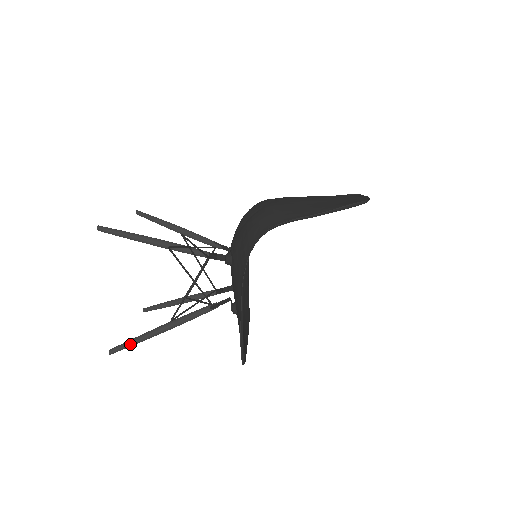
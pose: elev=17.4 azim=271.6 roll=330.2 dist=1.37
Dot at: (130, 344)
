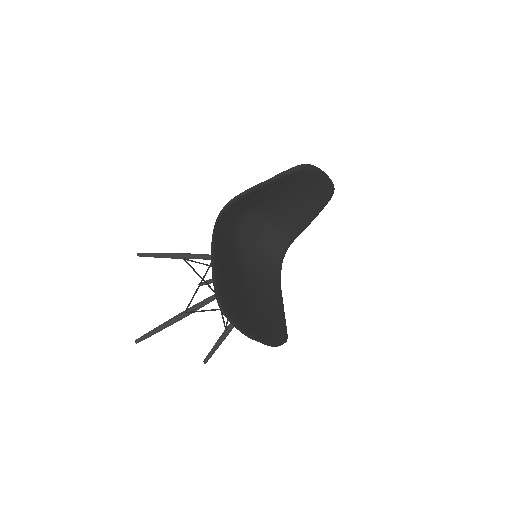
Dot at: (151, 332)
